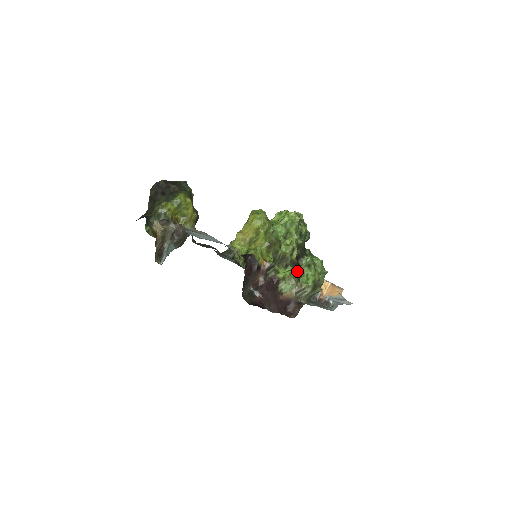
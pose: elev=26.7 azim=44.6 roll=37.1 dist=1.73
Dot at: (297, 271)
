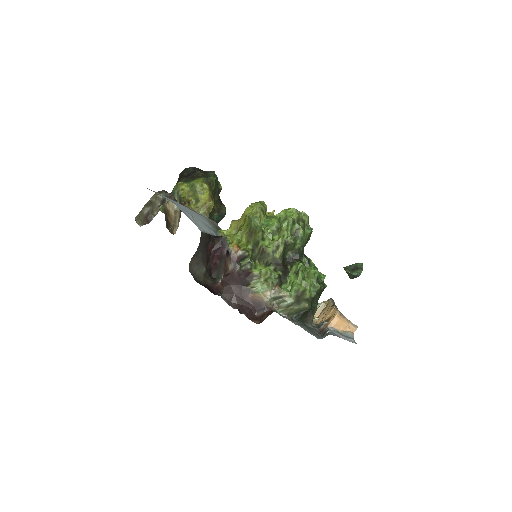
Dot at: (280, 274)
